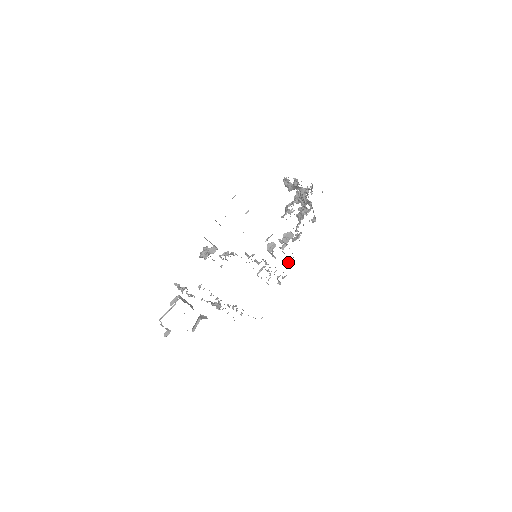
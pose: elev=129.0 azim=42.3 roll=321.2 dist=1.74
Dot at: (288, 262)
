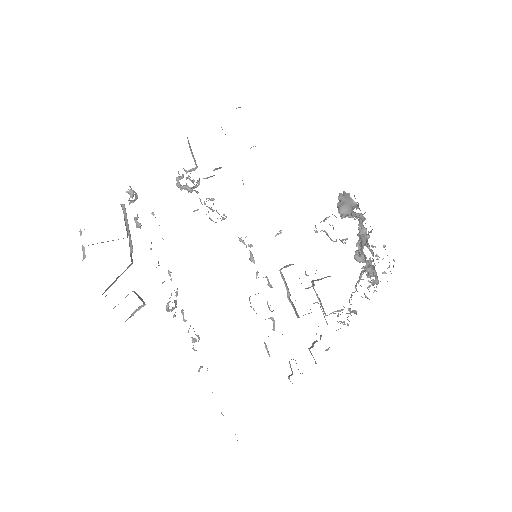
Dot at: (317, 341)
